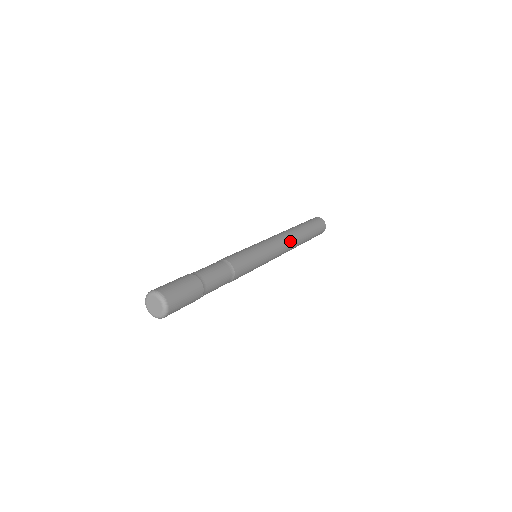
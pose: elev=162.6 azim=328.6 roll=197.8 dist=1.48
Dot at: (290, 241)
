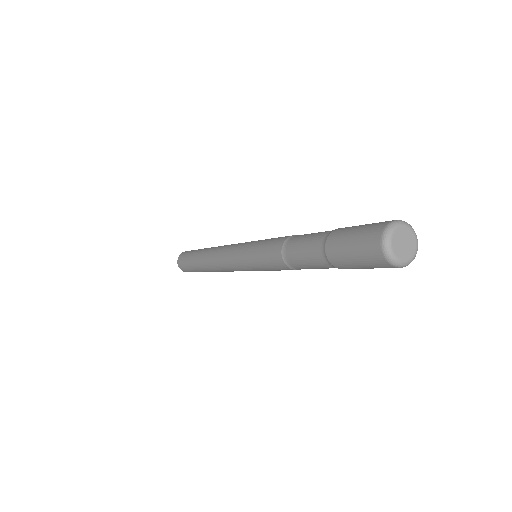
Dot at: occluded
